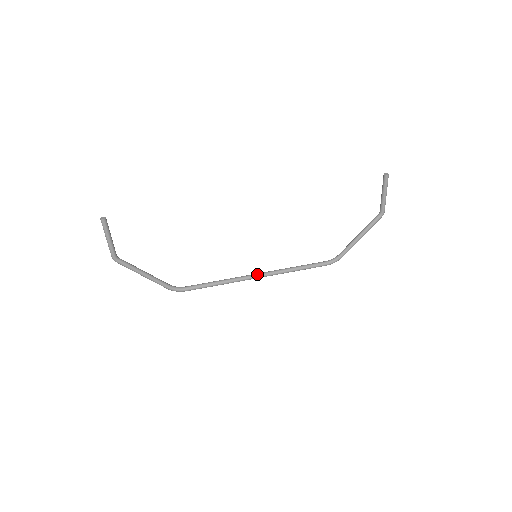
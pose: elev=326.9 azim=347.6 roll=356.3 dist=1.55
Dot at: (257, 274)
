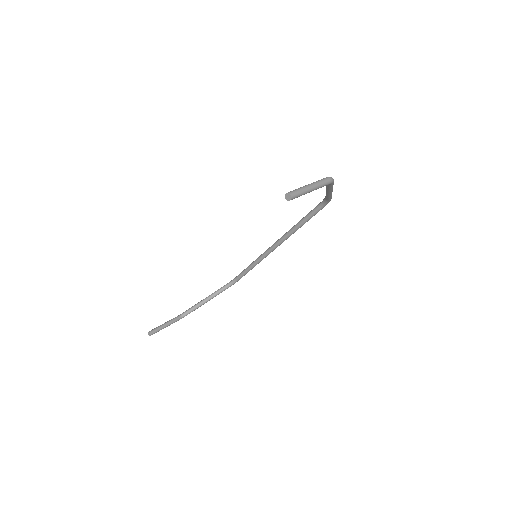
Dot at: (272, 249)
